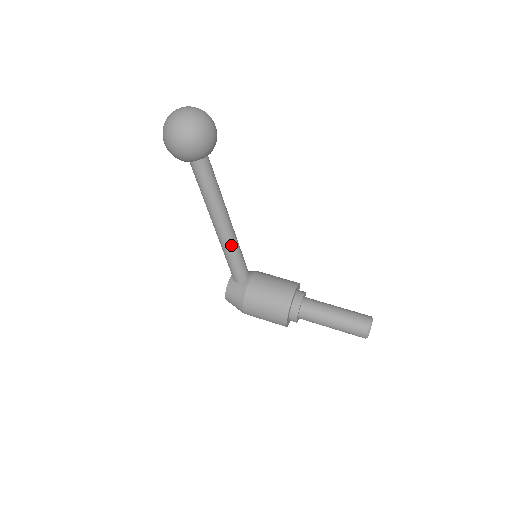
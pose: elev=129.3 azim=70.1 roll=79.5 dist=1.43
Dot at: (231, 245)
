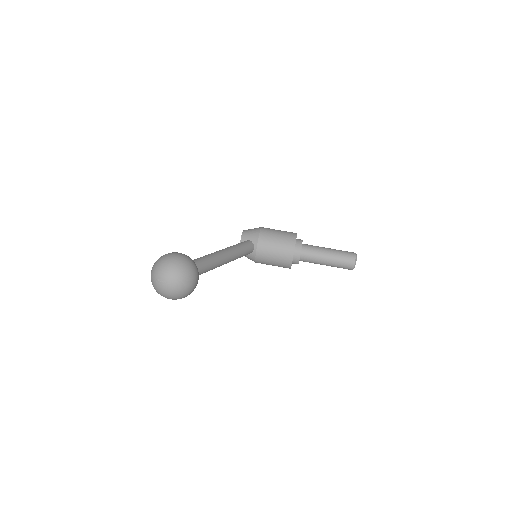
Dot at: occluded
